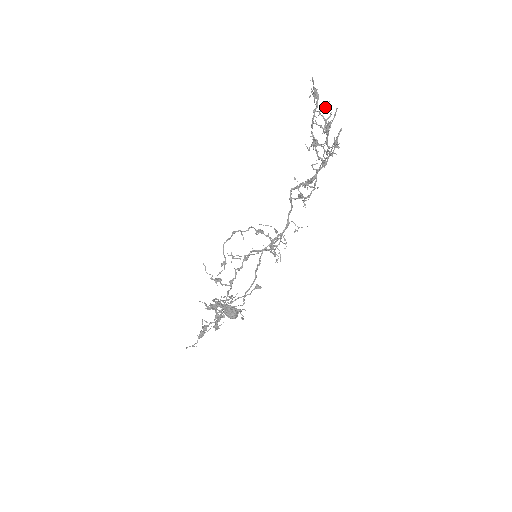
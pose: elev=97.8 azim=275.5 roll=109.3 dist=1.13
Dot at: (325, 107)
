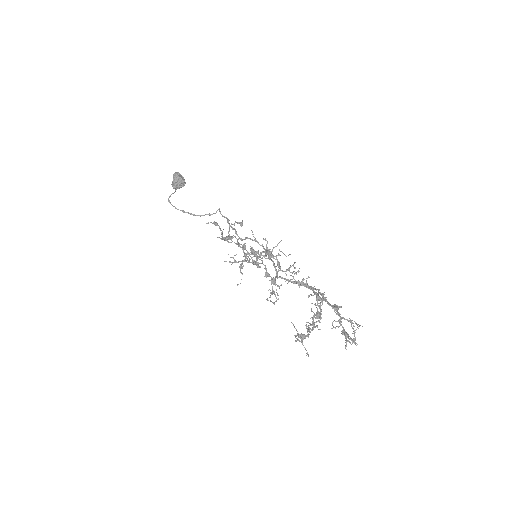
Dot at: occluded
